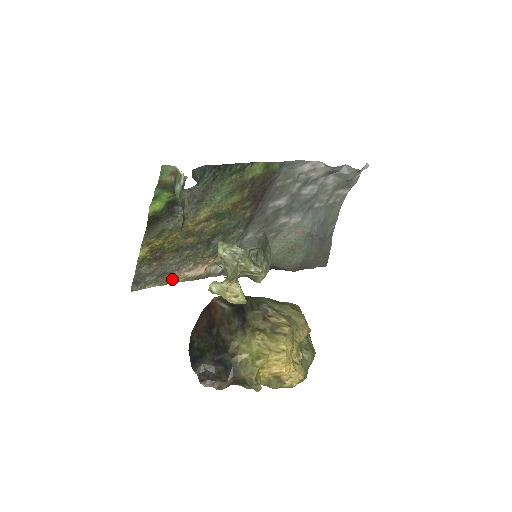
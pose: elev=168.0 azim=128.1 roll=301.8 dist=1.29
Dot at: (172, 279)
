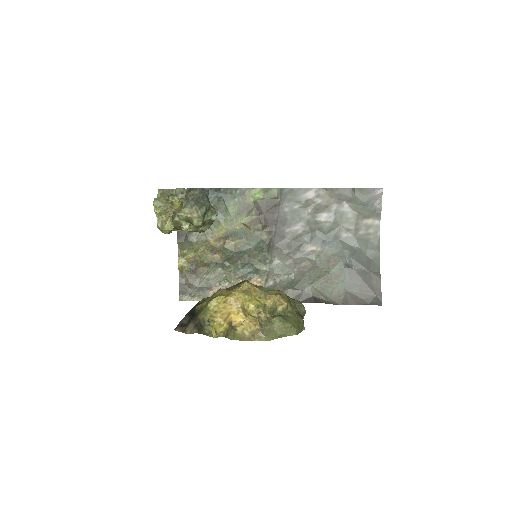
Dot at: occluded
